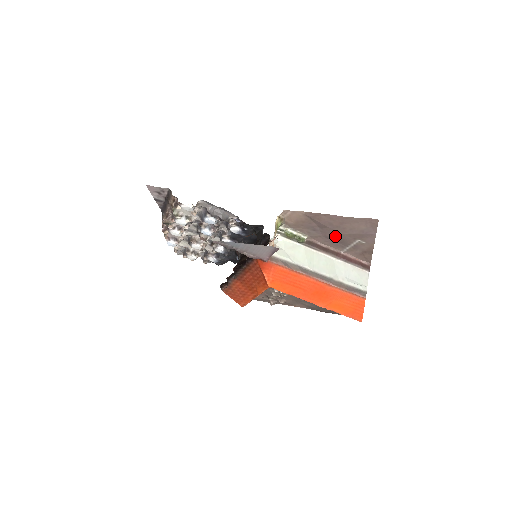
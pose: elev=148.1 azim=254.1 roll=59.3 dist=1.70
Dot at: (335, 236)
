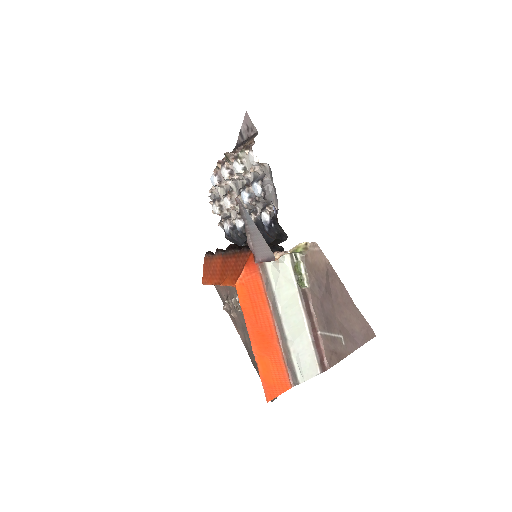
Dot at: (329, 311)
